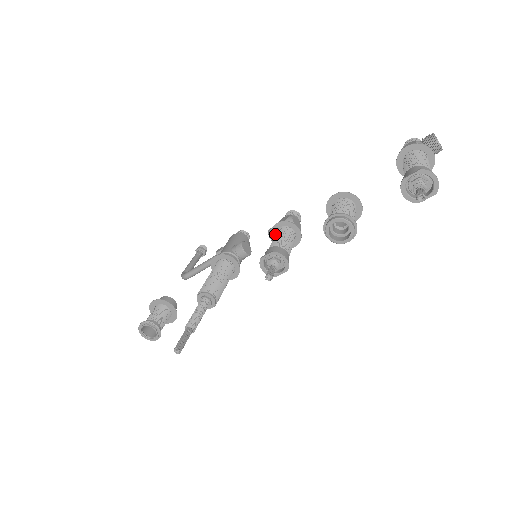
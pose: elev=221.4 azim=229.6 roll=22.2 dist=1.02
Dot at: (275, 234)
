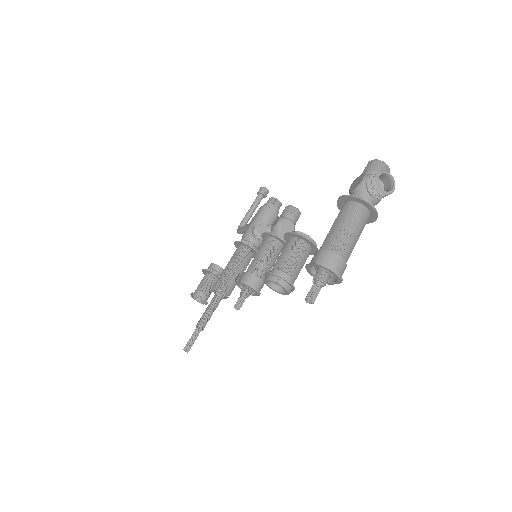
Dot at: occluded
